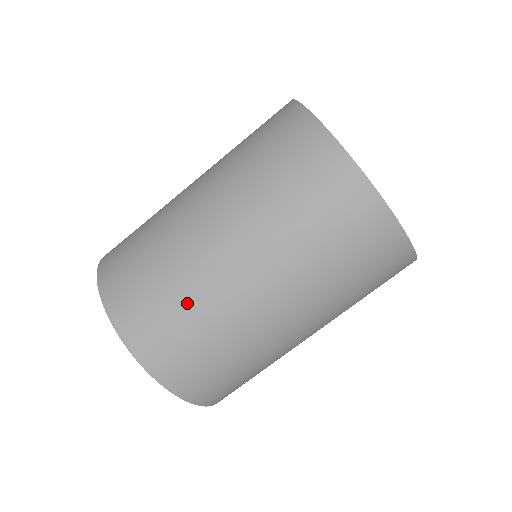
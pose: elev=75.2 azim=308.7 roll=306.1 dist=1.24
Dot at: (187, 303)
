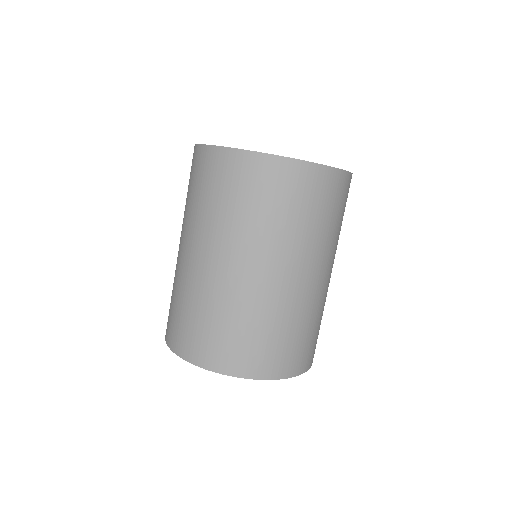
Dot at: (177, 295)
